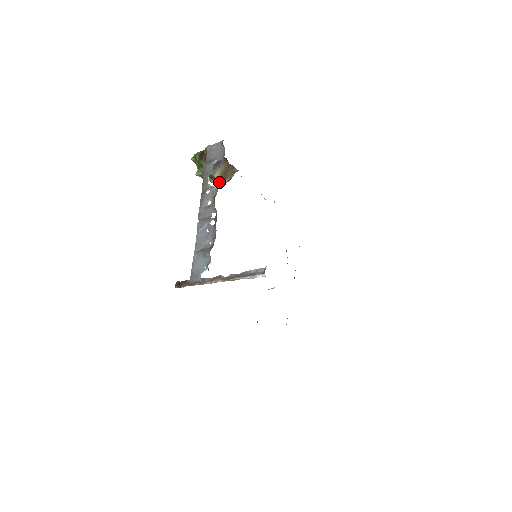
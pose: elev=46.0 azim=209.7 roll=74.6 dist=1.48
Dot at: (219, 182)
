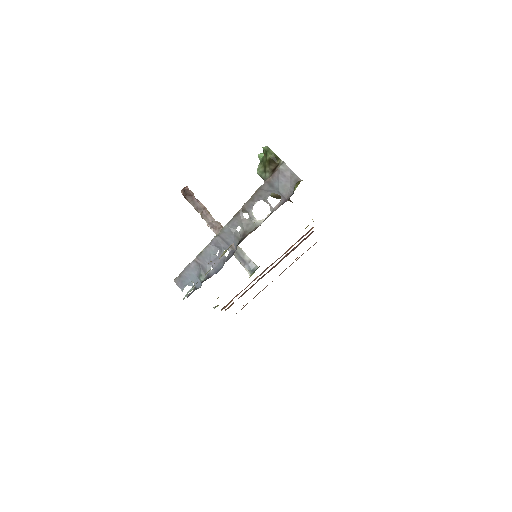
Dot at: (260, 222)
